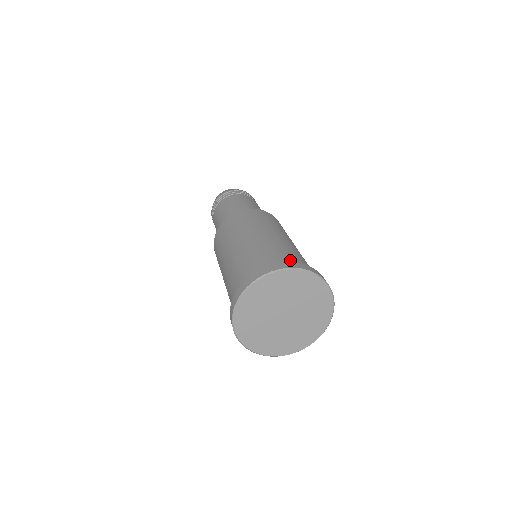
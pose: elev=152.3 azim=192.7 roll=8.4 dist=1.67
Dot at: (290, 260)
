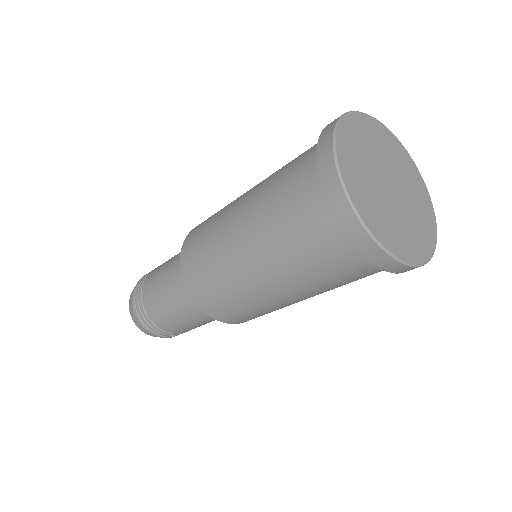
Dot at: occluded
